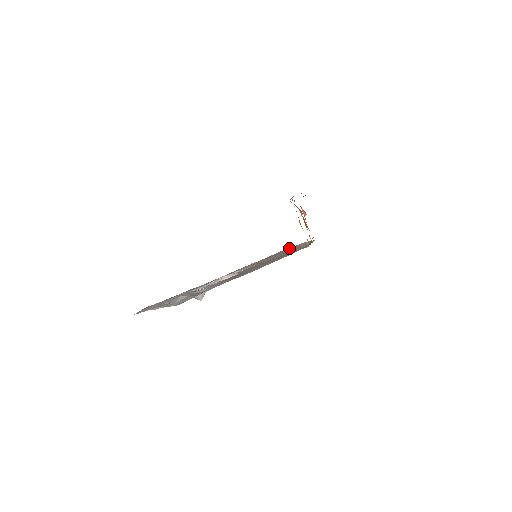
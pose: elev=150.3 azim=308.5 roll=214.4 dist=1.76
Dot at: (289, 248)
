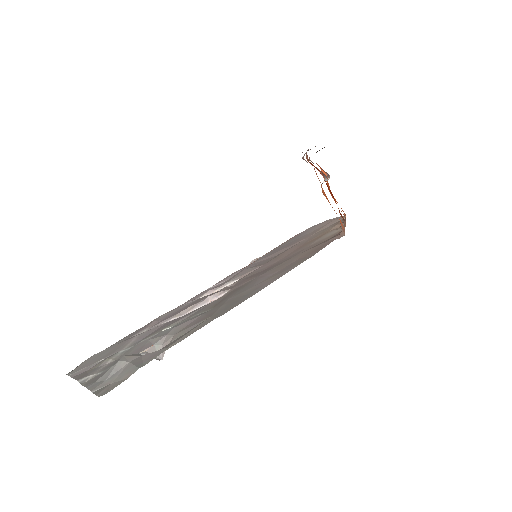
Dot at: (306, 230)
